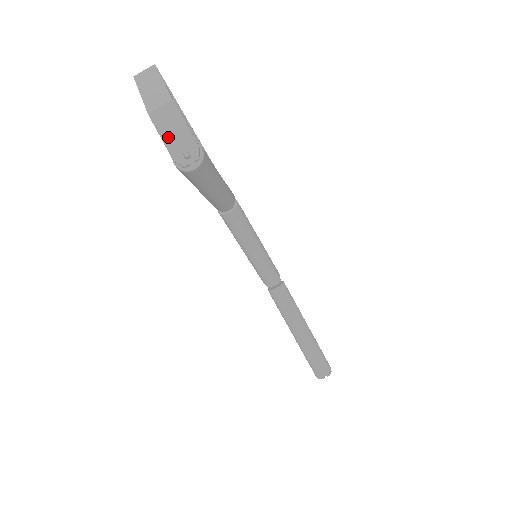
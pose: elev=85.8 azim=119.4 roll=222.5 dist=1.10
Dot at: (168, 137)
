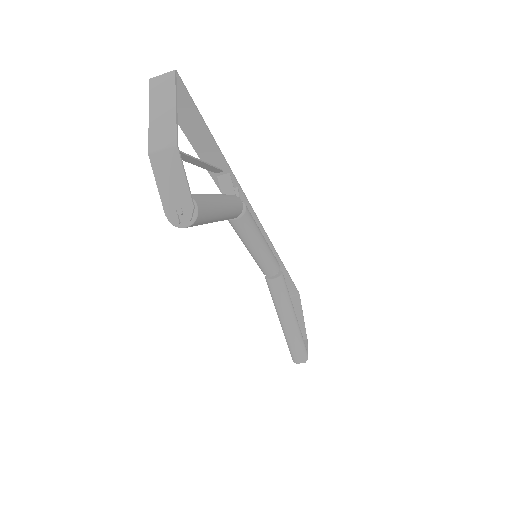
Dot at: (164, 187)
